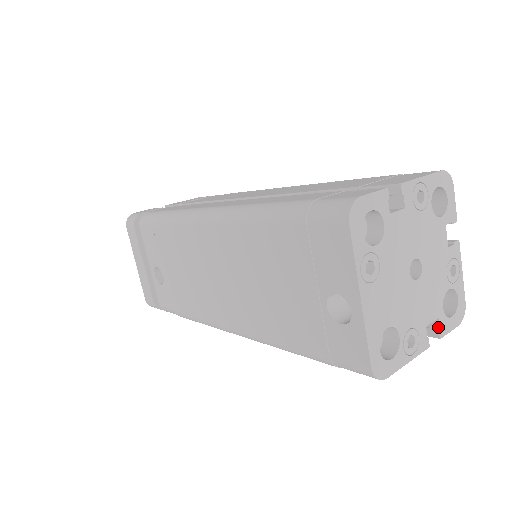
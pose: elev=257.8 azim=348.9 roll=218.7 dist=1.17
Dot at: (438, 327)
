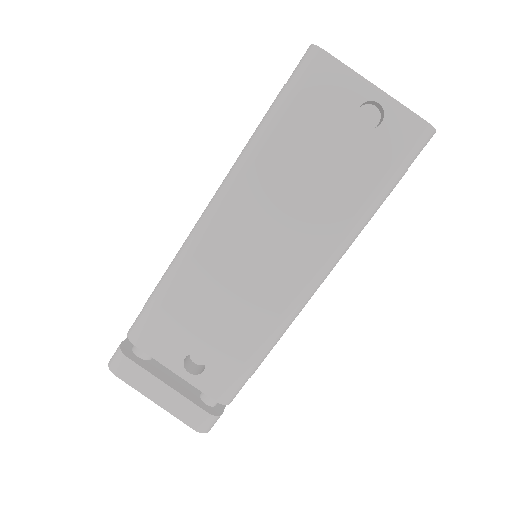
Dot at: occluded
